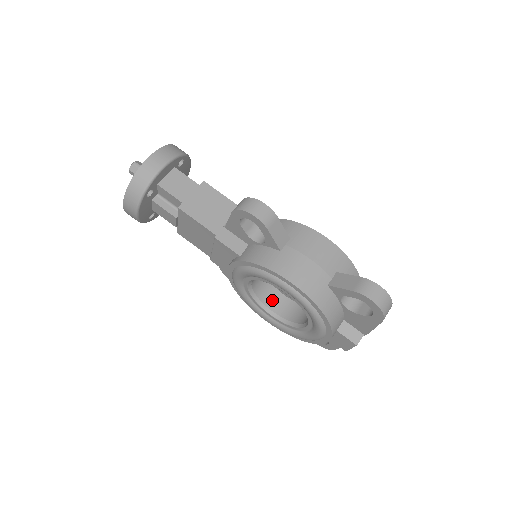
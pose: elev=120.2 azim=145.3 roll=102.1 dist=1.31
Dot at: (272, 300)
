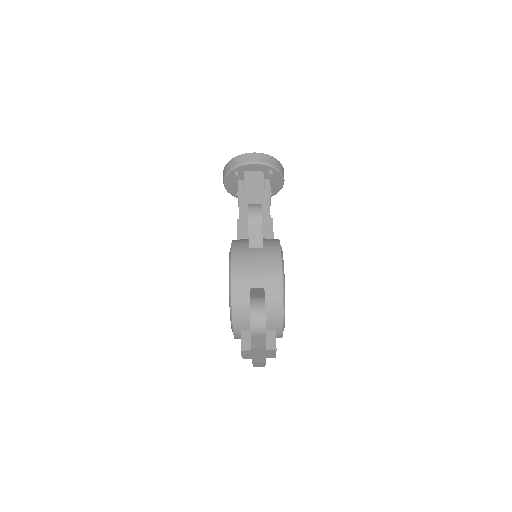
Dot at: occluded
